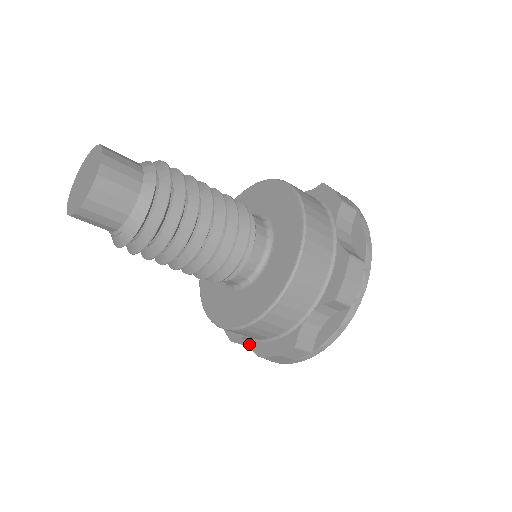
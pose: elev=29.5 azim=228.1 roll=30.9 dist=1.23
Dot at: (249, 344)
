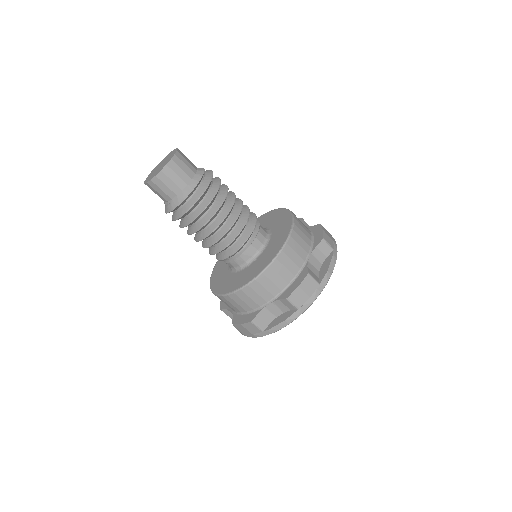
Dot at: (232, 317)
